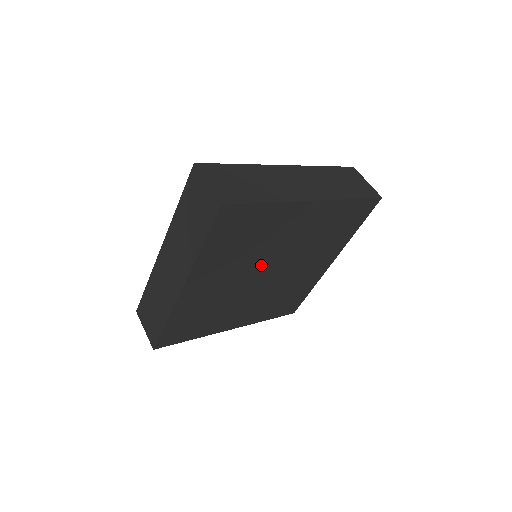
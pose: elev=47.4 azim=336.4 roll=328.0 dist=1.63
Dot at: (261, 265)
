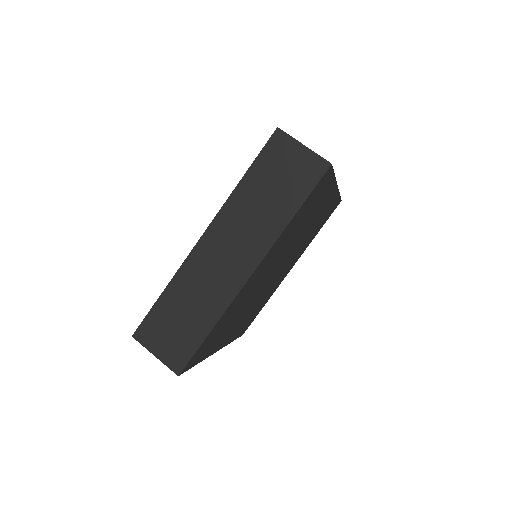
Dot at: (262, 286)
